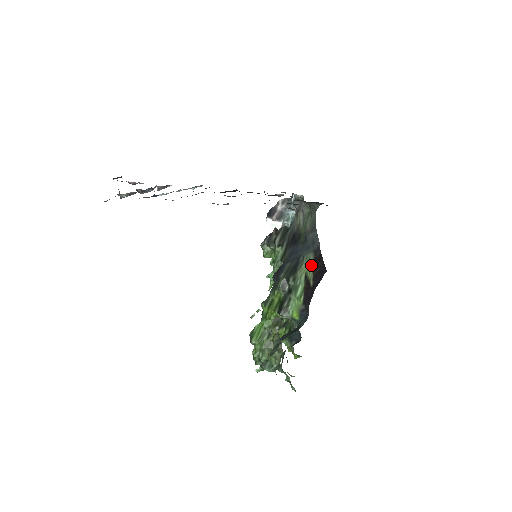
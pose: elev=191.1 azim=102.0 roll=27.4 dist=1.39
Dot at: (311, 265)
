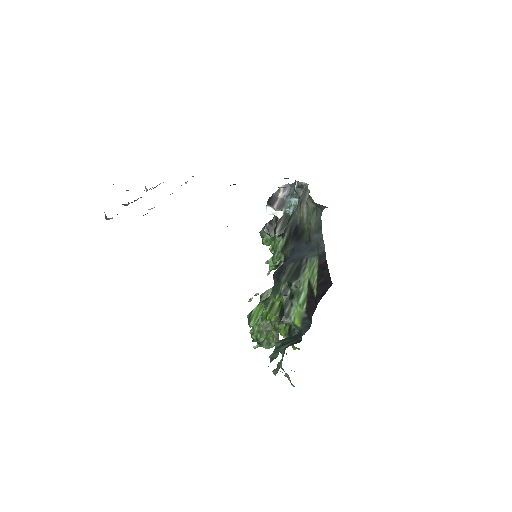
Dot at: (315, 271)
